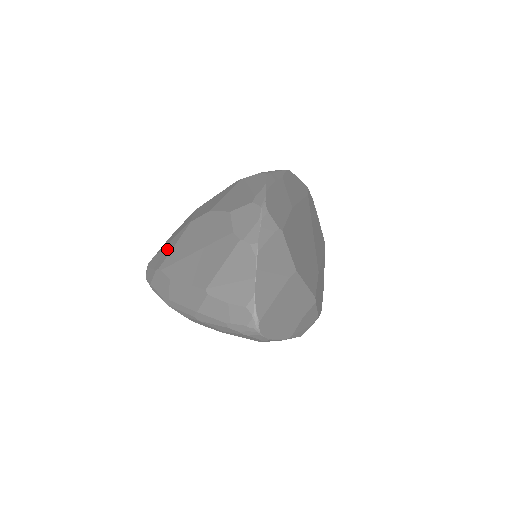
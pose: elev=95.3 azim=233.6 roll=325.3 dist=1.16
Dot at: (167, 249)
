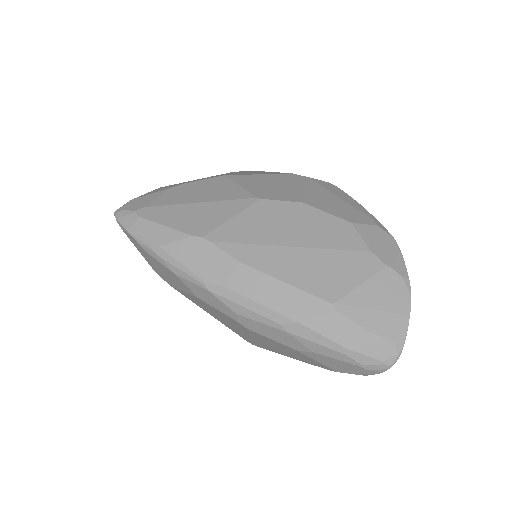
Dot at: (206, 213)
